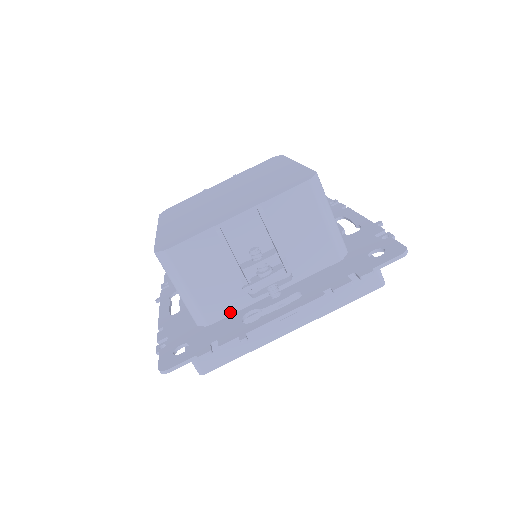
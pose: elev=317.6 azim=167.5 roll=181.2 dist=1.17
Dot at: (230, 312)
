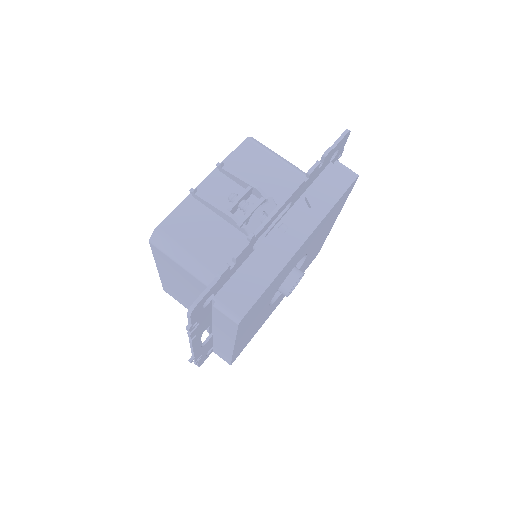
Dot at: occluded
